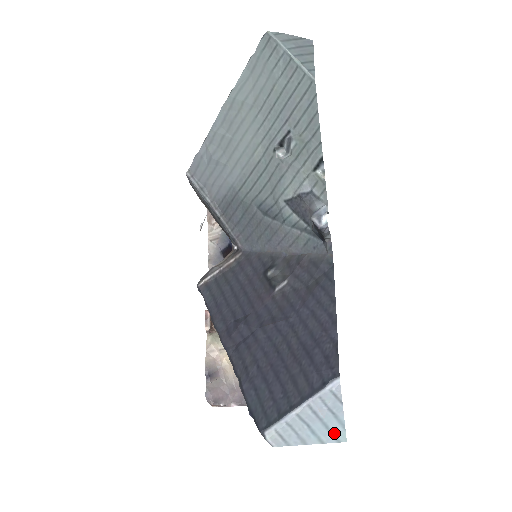
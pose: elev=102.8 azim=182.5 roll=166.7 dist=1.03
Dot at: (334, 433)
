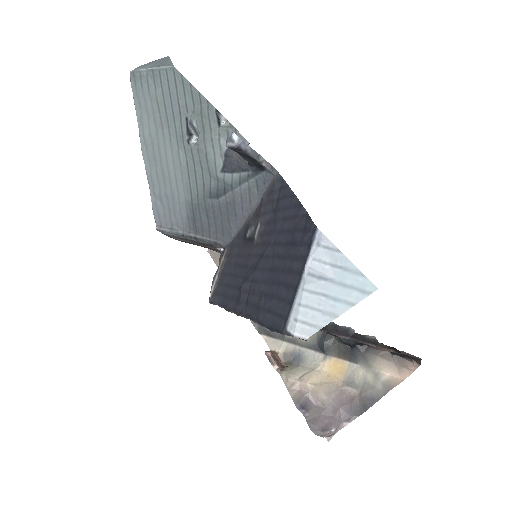
Dot at: (357, 287)
